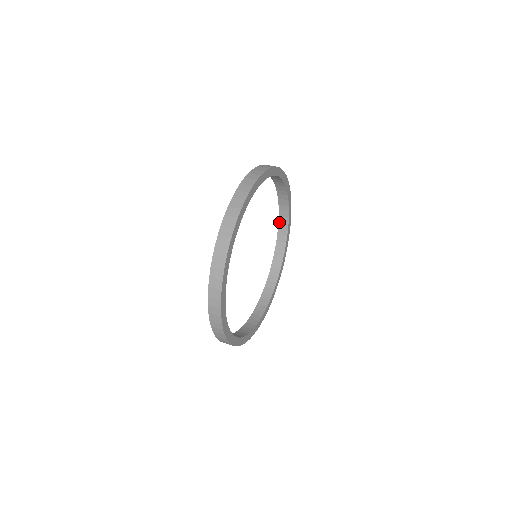
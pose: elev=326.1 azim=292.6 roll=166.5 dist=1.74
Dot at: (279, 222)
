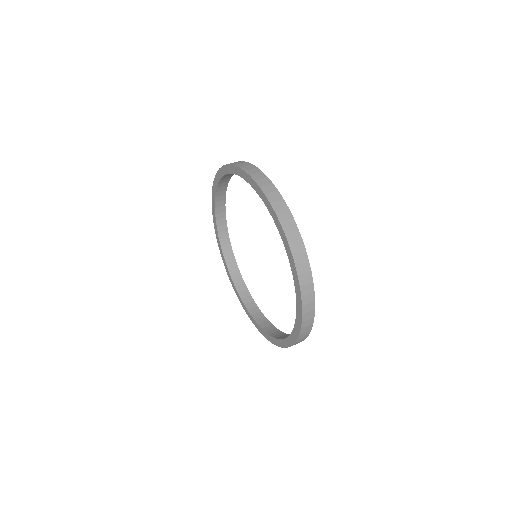
Dot at: (223, 254)
